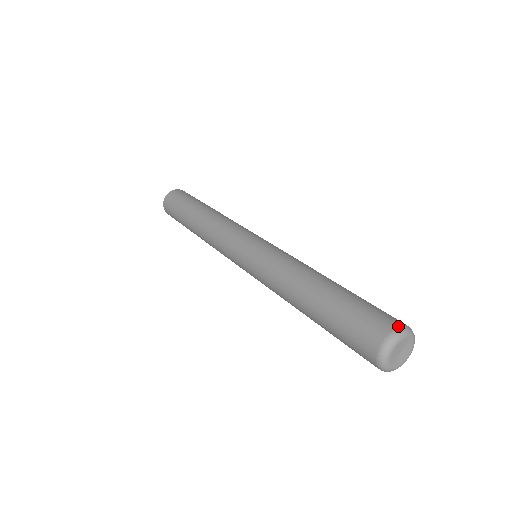
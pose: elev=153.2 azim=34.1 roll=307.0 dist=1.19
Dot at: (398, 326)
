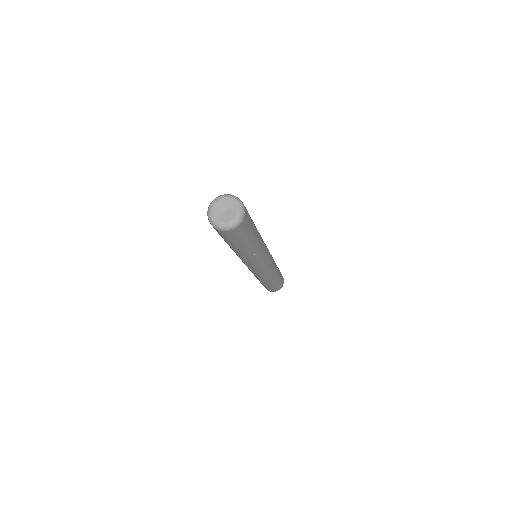
Dot at: (235, 196)
